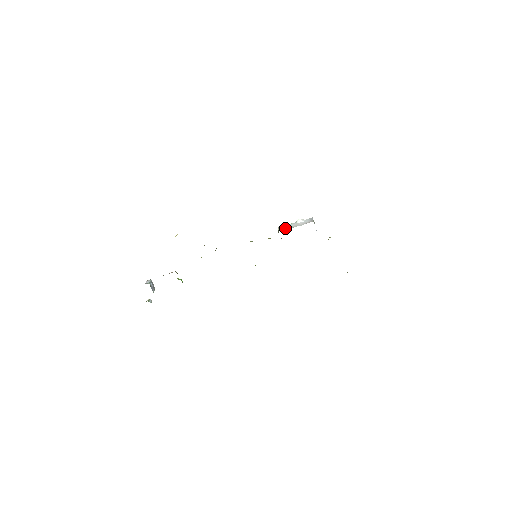
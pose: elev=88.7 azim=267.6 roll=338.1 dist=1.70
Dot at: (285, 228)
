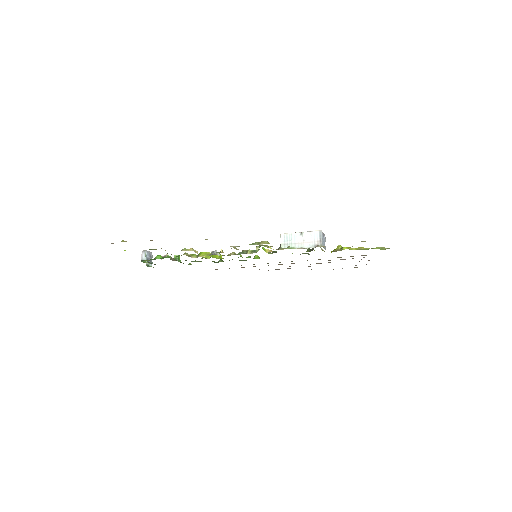
Dot at: (288, 243)
